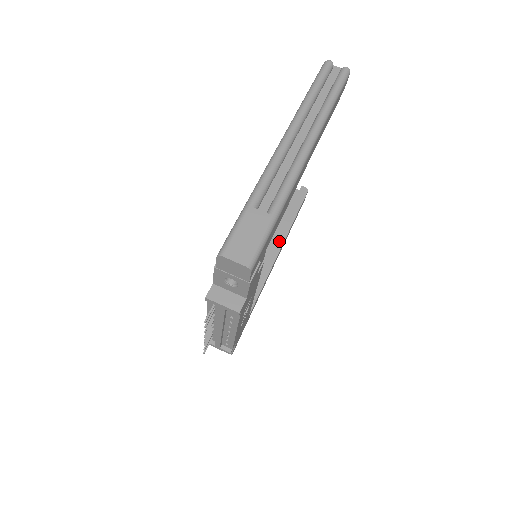
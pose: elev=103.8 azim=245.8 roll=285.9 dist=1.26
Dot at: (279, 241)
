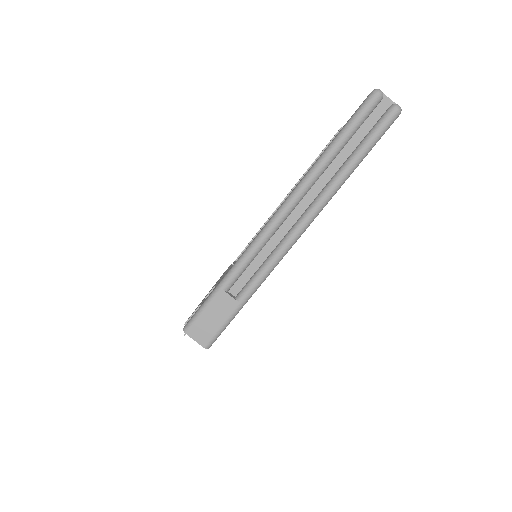
Dot at: occluded
